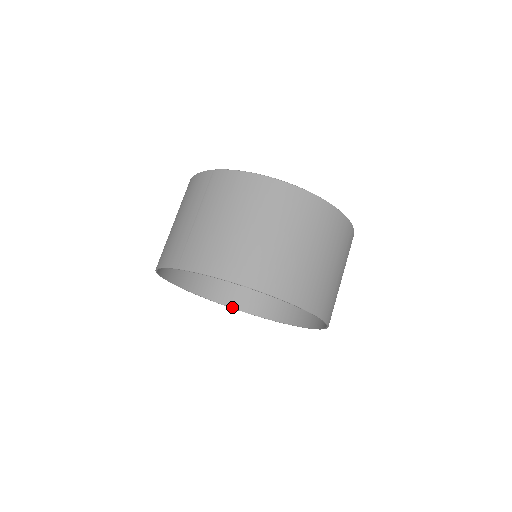
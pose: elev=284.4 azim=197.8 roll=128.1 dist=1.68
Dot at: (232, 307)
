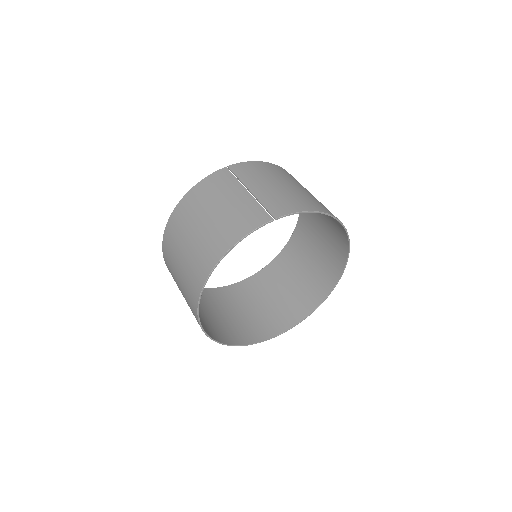
Dot at: (228, 344)
